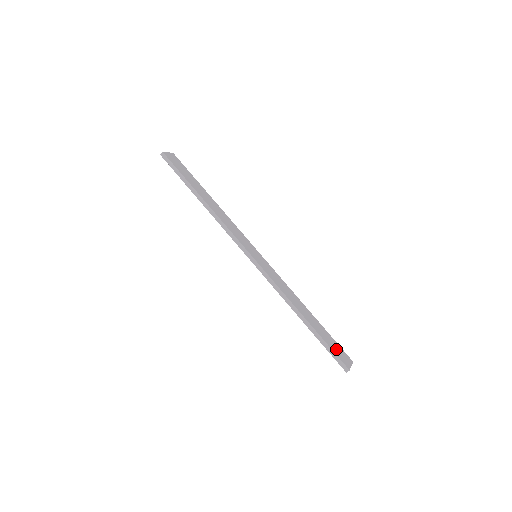
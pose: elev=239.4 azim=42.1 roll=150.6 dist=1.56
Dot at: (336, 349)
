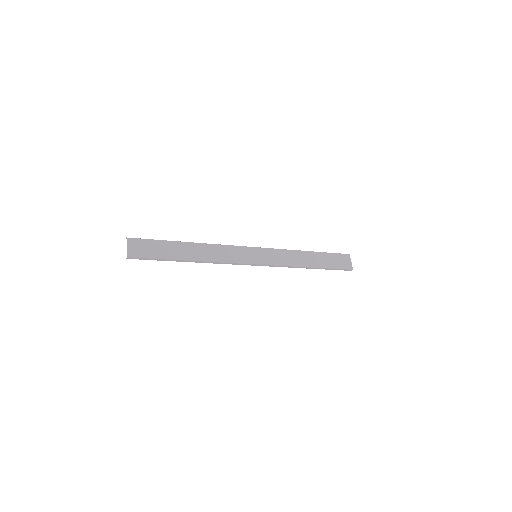
Dot at: (339, 262)
